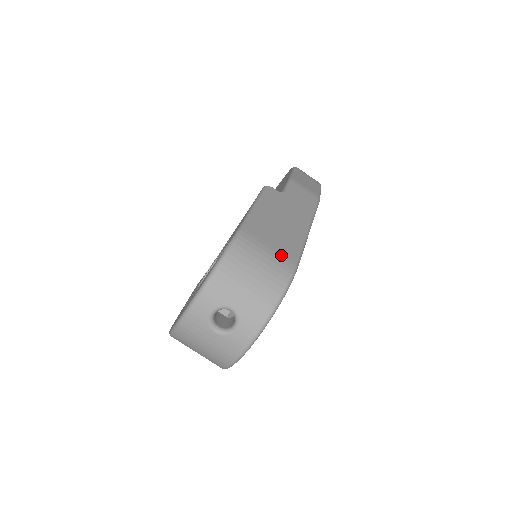
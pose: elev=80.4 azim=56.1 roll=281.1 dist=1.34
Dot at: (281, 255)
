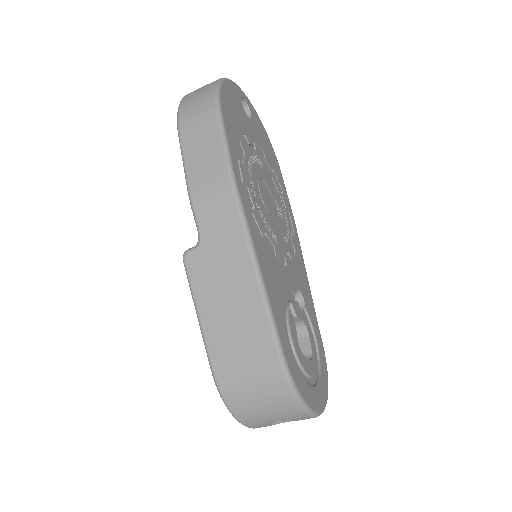
Dot at: (259, 361)
